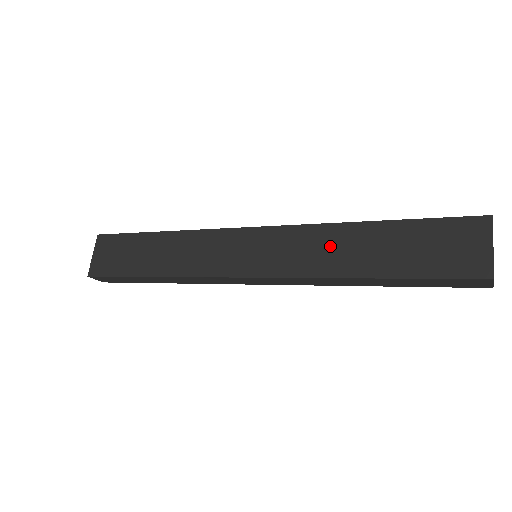
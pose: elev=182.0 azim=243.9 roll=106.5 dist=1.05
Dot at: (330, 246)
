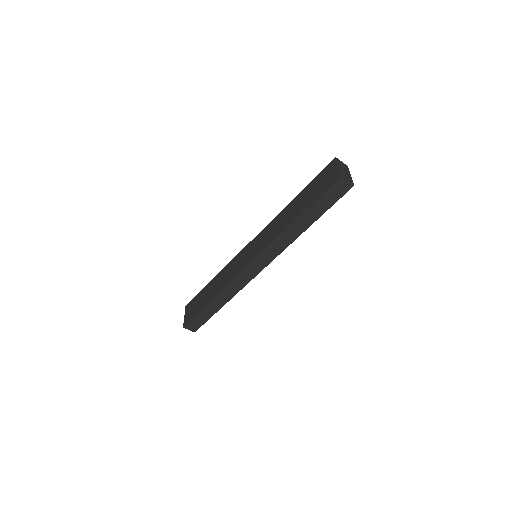
Dot at: (280, 221)
